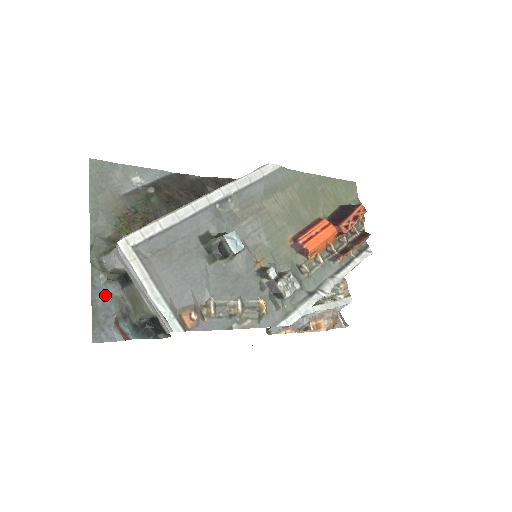
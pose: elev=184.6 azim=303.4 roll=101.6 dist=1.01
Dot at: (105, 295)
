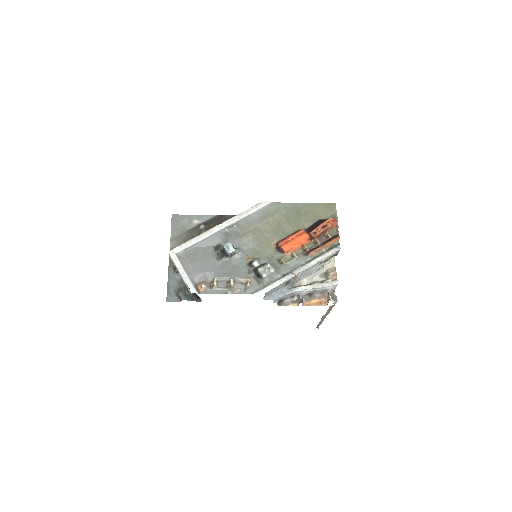
Dot at: (174, 280)
